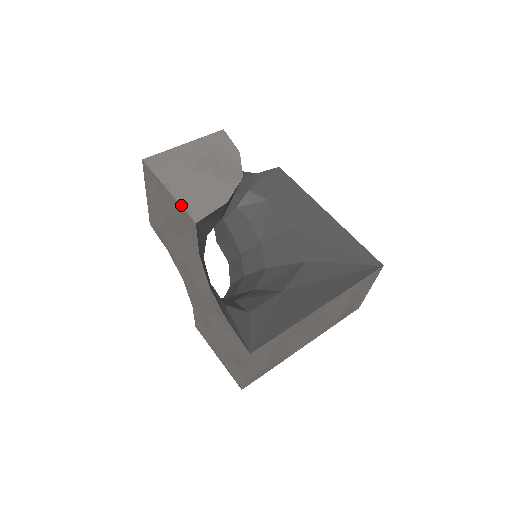
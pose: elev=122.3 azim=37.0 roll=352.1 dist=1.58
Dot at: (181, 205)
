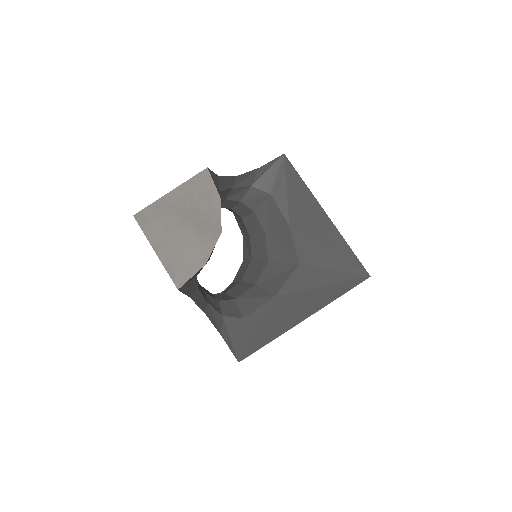
Dot at: (166, 270)
